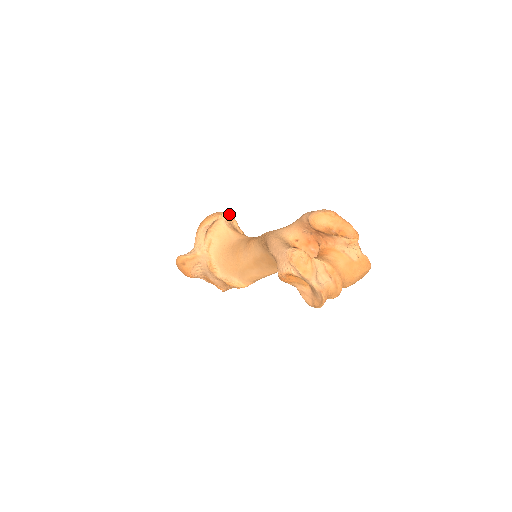
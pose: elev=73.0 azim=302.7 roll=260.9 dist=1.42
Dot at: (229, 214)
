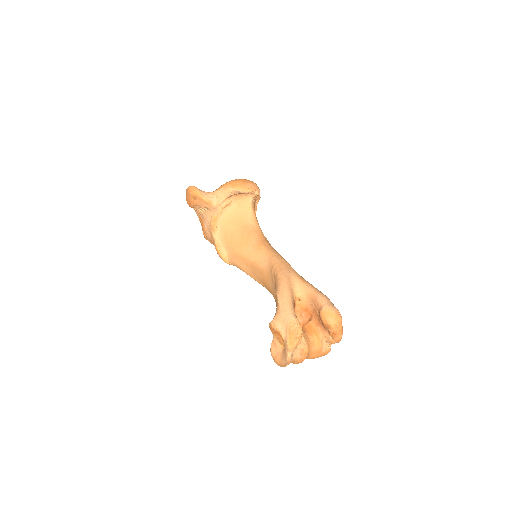
Dot at: occluded
